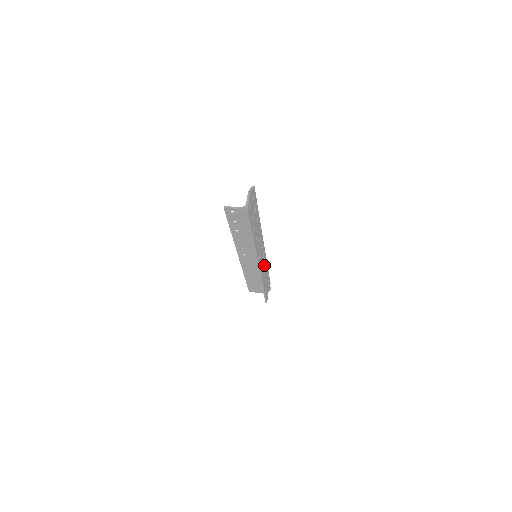
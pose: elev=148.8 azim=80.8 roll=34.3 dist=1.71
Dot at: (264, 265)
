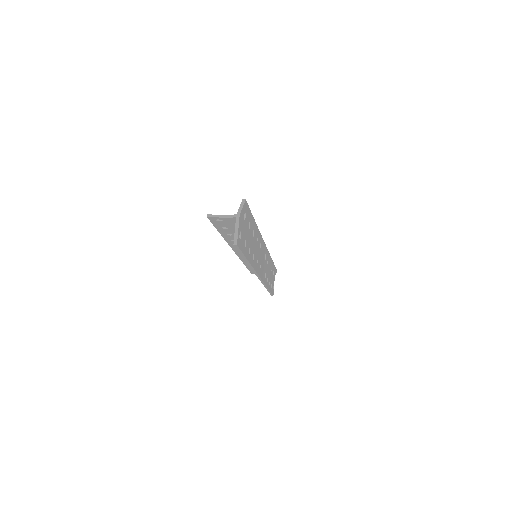
Dot at: (267, 265)
